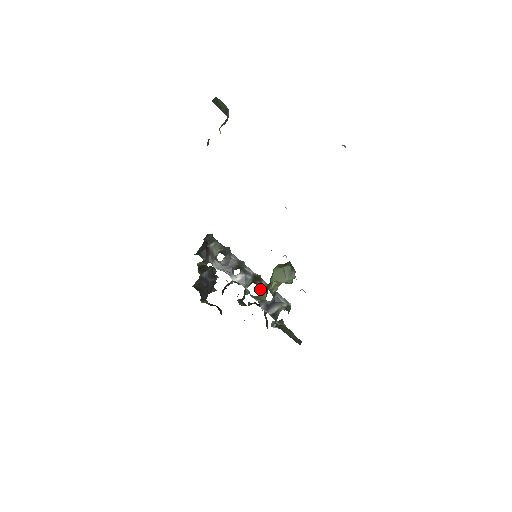
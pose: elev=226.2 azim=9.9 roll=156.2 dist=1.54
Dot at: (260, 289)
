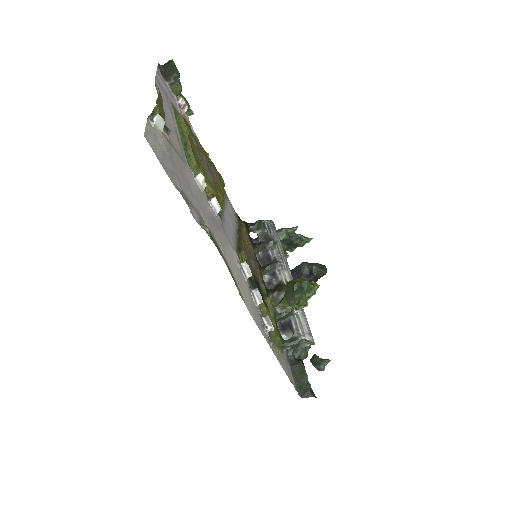
Dot at: (275, 301)
